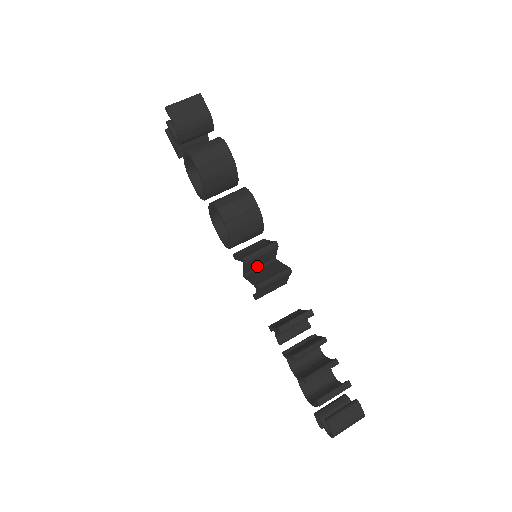
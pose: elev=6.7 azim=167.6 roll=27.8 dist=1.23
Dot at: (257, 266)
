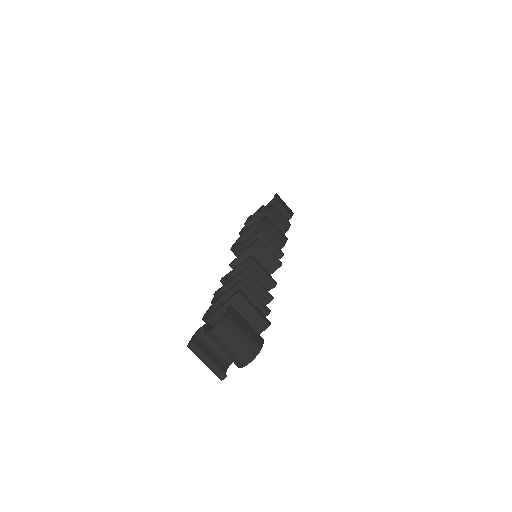
Dot at: occluded
